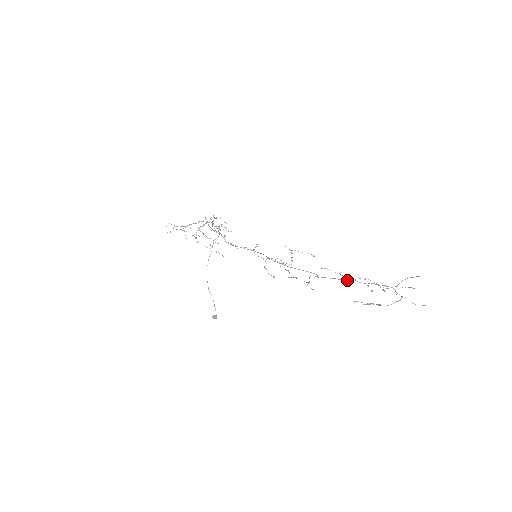
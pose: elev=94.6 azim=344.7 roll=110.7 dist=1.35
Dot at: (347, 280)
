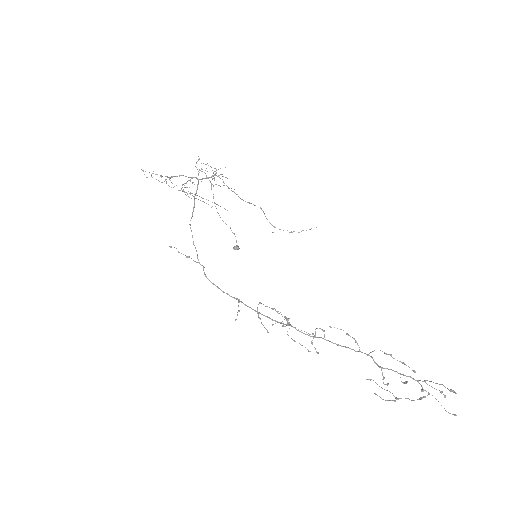
Dot at: (361, 352)
